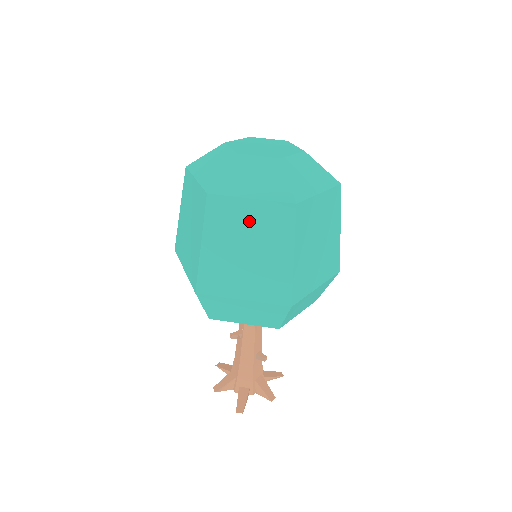
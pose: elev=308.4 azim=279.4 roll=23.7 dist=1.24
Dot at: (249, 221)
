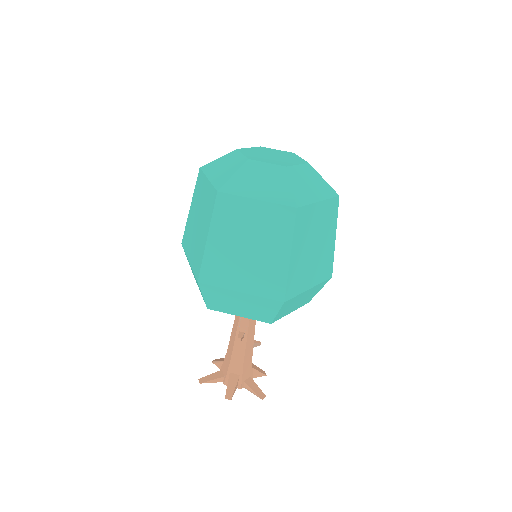
Dot at: (317, 221)
